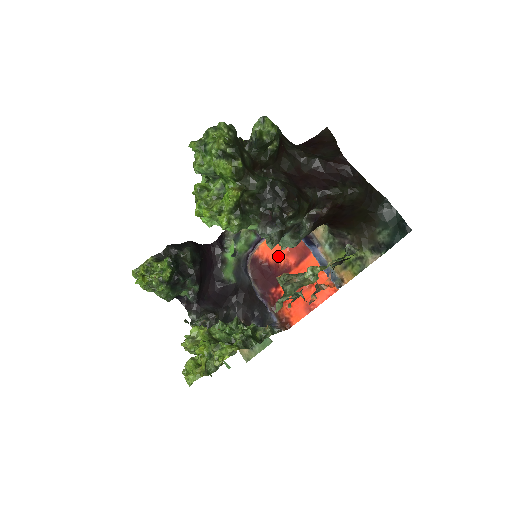
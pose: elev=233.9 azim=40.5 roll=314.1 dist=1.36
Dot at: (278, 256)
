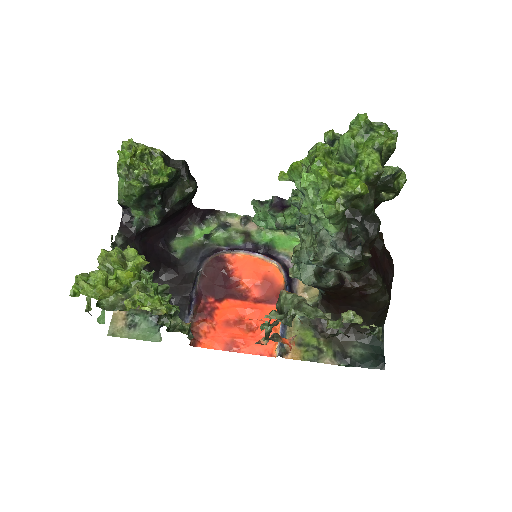
Dot at: (246, 278)
